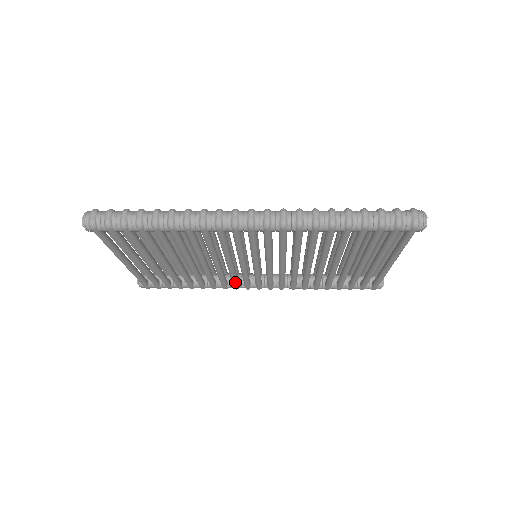
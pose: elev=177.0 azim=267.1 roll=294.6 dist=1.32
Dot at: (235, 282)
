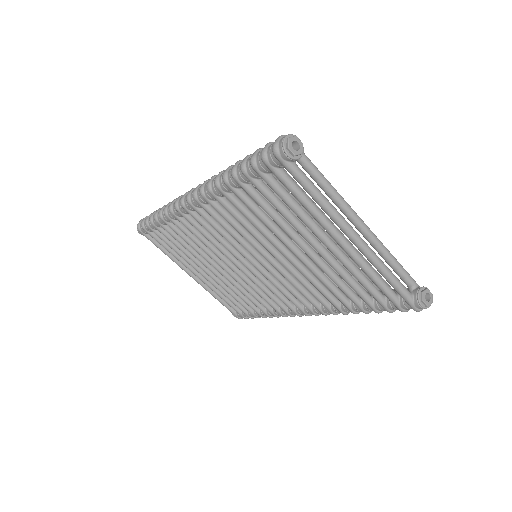
Dot at: (275, 301)
